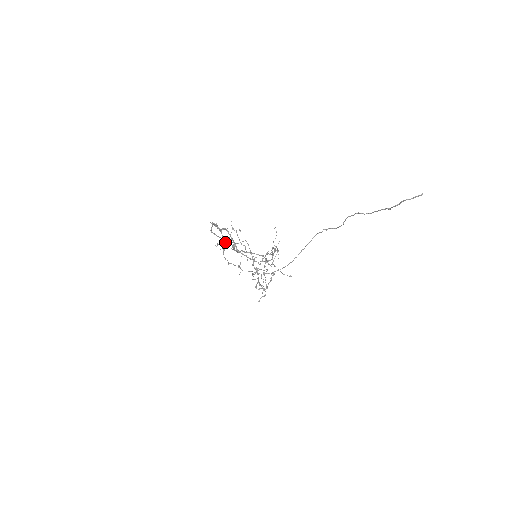
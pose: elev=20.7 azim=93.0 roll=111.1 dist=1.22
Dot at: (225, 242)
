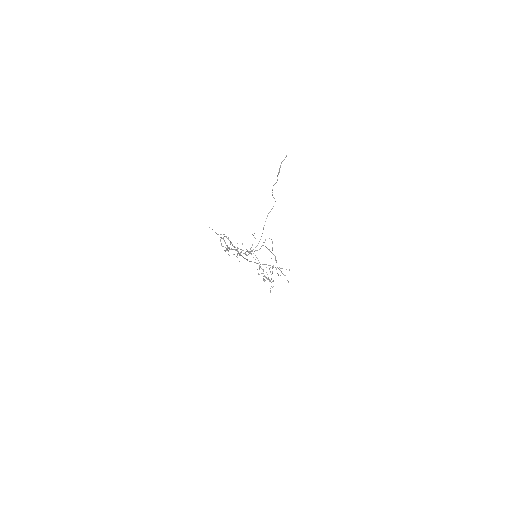
Dot at: occluded
